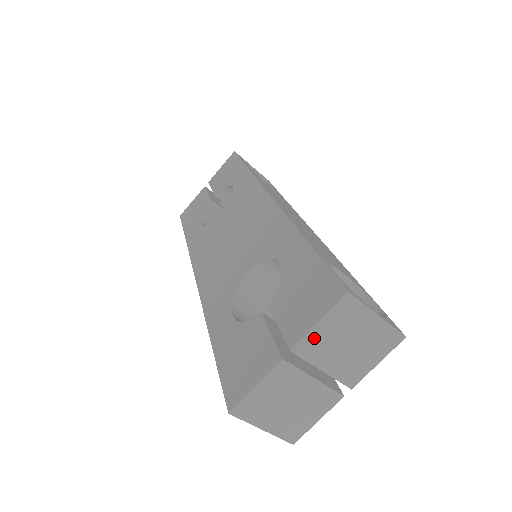
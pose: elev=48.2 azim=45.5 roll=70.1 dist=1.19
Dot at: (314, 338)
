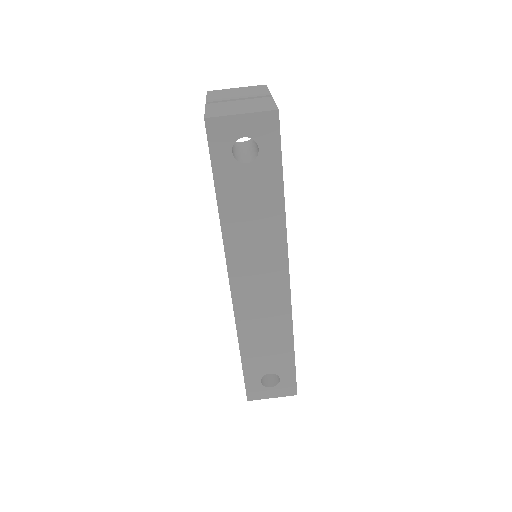
Dot at: (213, 98)
